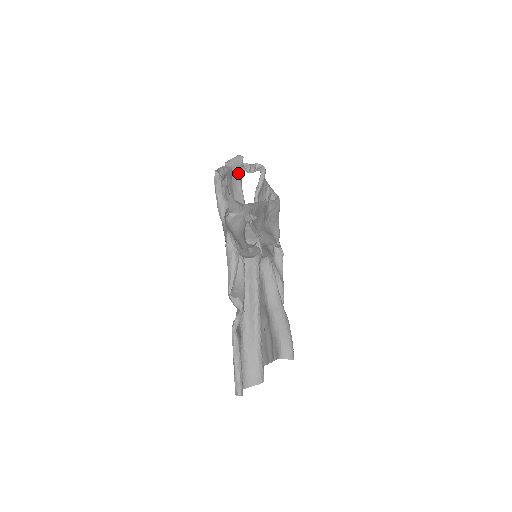
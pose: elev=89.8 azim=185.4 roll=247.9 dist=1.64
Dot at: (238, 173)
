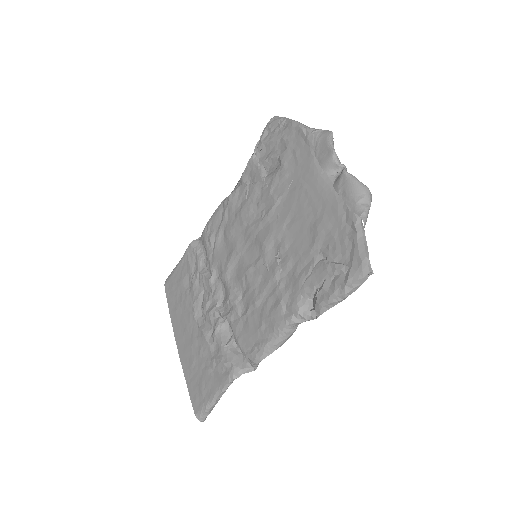
Dot at: occluded
